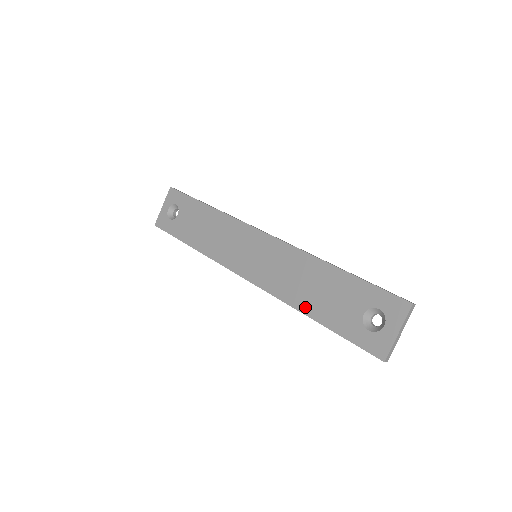
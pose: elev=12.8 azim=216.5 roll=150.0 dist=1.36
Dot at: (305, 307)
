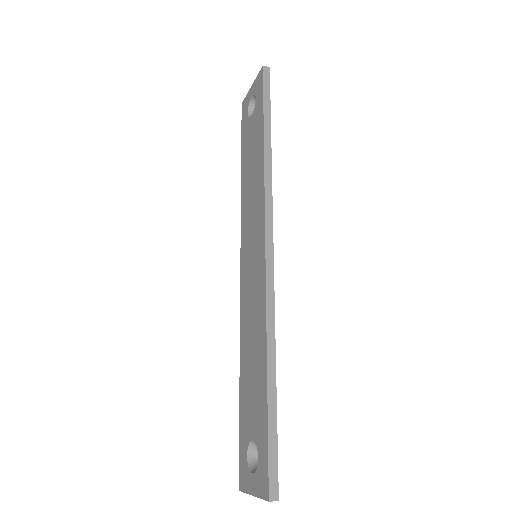
Dot at: (242, 362)
